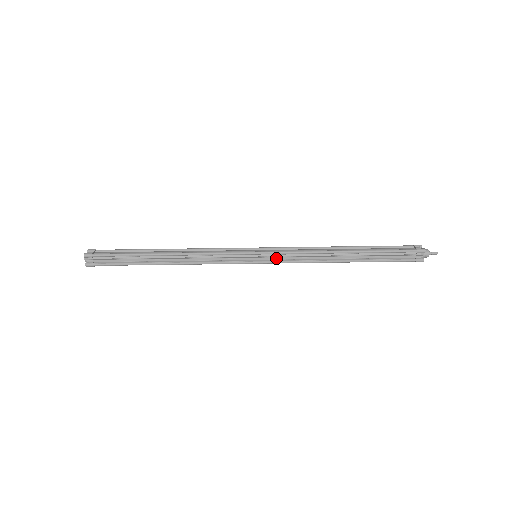
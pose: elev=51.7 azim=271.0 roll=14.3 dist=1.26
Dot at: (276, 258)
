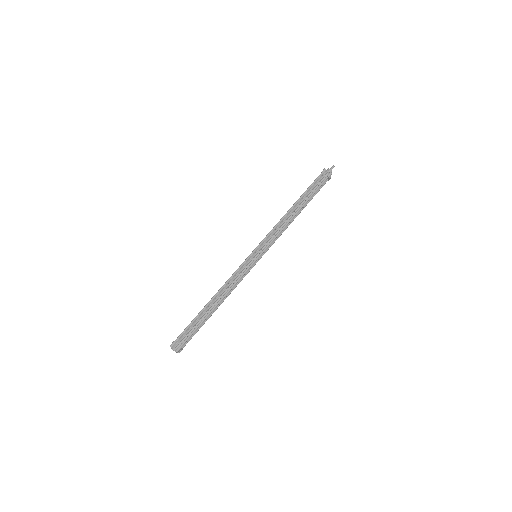
Dot at: (265, 244)
